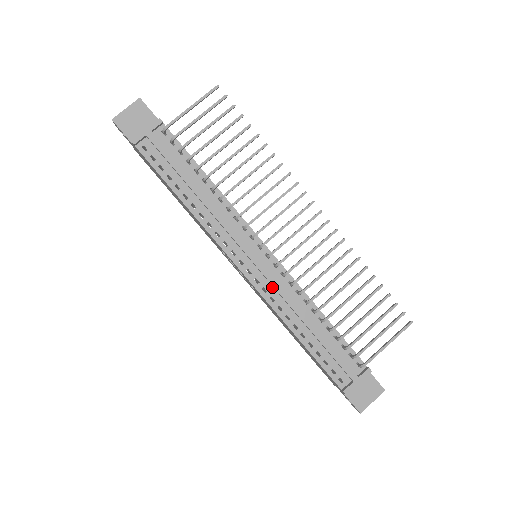
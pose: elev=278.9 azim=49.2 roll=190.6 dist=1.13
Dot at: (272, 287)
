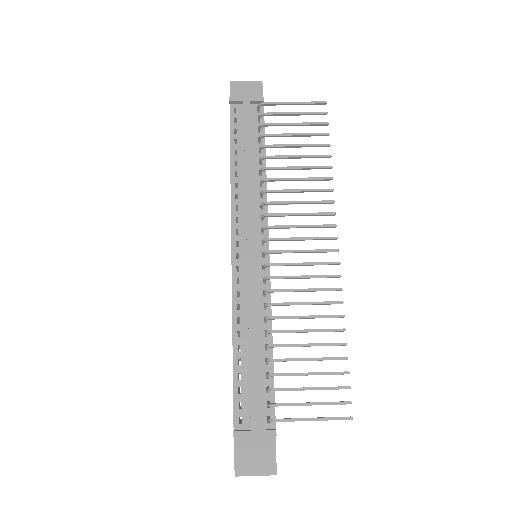
Dot at: (247, 284)
